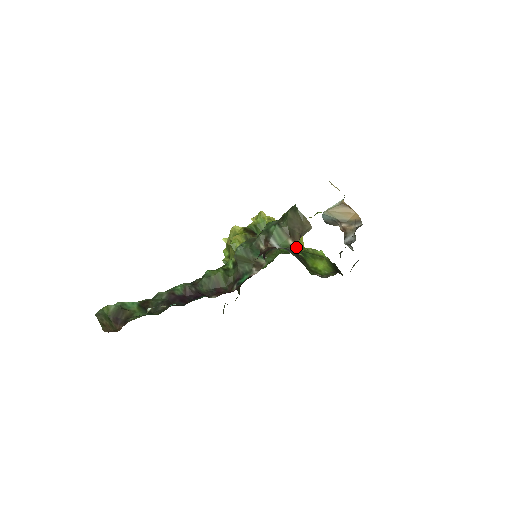
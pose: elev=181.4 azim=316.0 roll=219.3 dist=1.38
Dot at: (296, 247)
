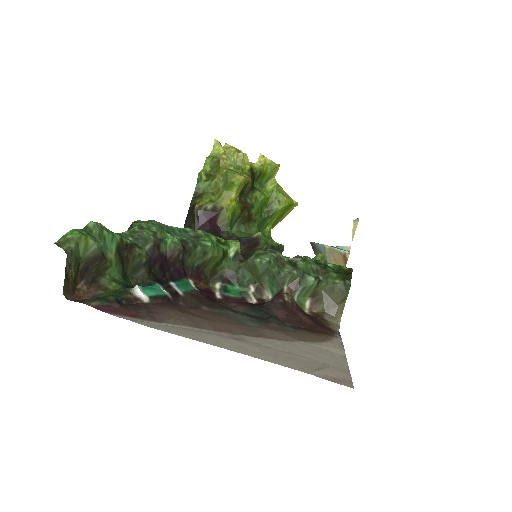
Dot at: (268, 232)
